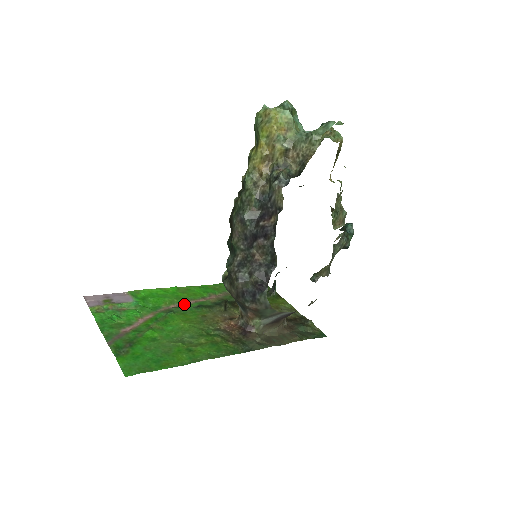
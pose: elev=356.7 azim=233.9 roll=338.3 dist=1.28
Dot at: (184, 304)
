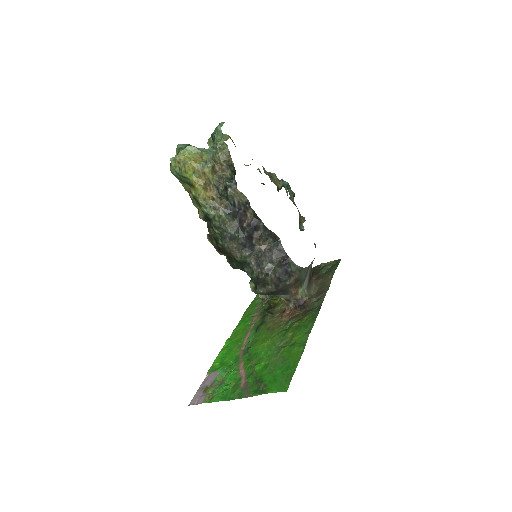
Dot at: (247, 339)
